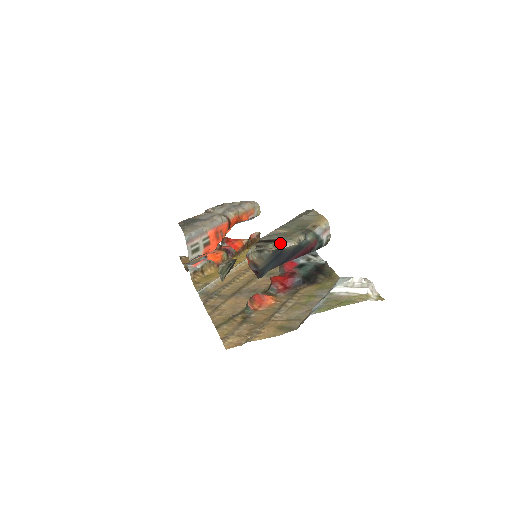
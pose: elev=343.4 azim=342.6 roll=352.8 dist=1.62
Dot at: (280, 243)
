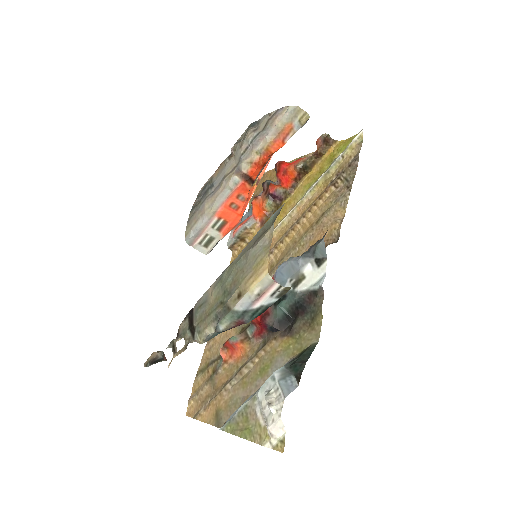
Dot at: (193, 334)
